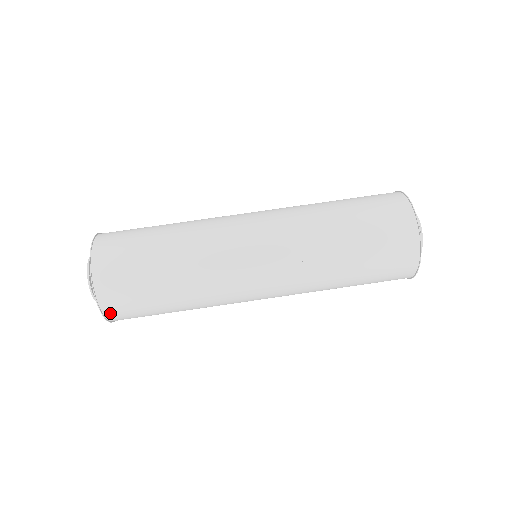
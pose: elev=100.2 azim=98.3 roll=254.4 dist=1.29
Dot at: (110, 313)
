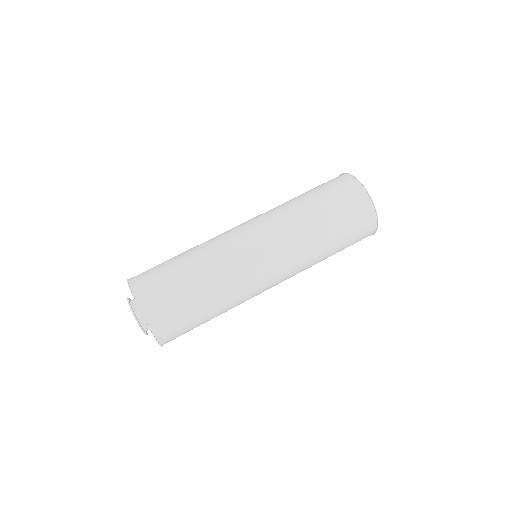
Dot at: (165, 342)
